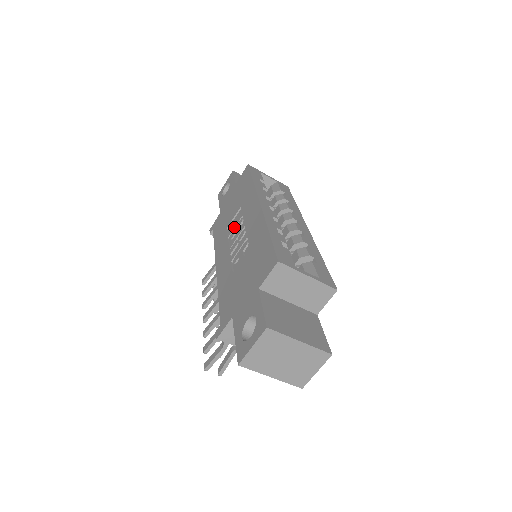
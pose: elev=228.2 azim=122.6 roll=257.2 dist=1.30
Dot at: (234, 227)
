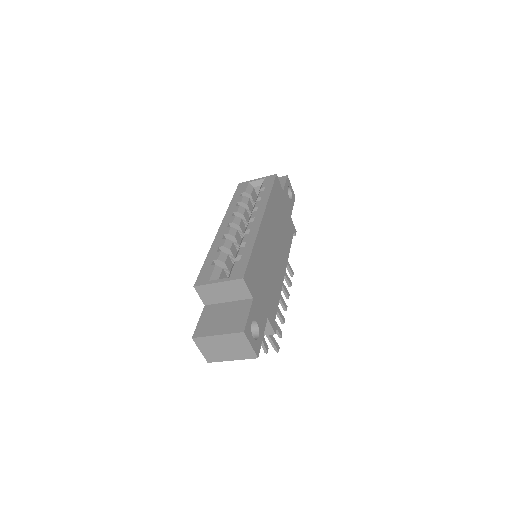
Dot at: occluded
